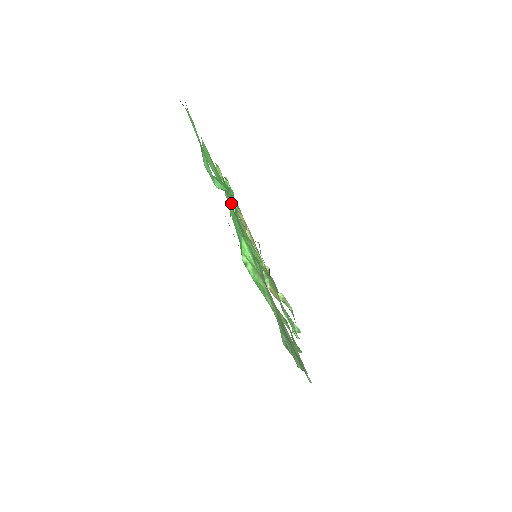
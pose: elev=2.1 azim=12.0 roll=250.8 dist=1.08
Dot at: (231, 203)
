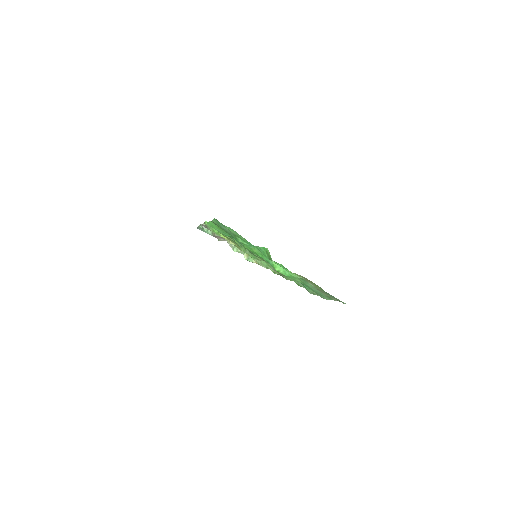
Dot at: (258, 249)
